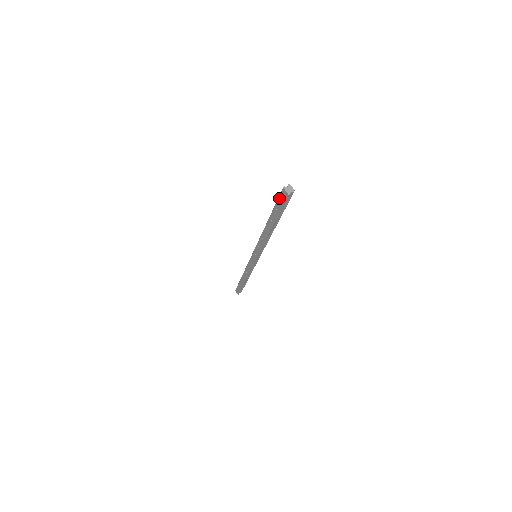
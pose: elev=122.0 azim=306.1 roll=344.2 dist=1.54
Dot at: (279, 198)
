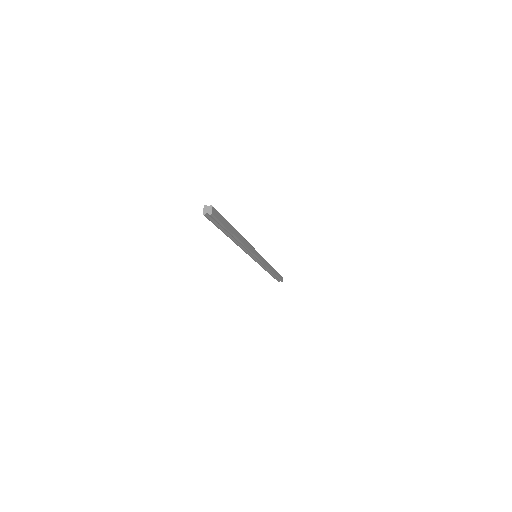
Dot at: occluded
